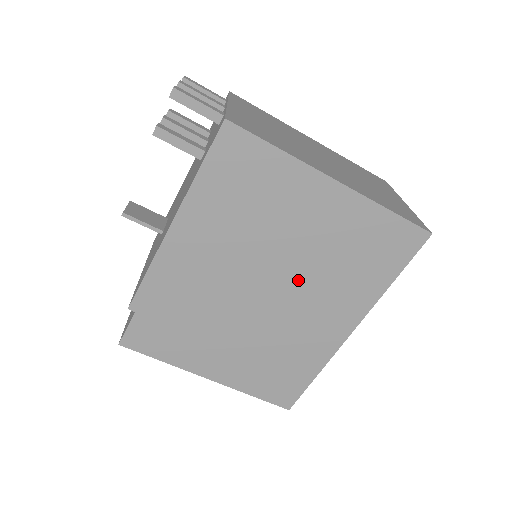
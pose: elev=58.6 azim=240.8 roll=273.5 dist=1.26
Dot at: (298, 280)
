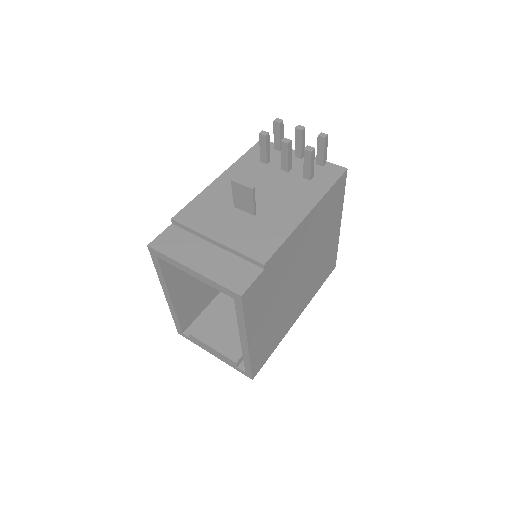
Dot at: (308, 275)
